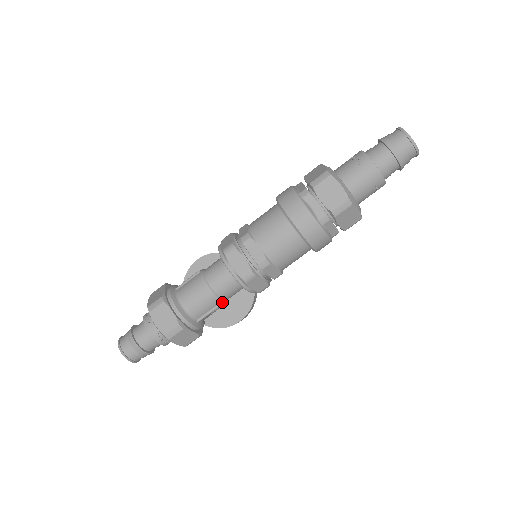
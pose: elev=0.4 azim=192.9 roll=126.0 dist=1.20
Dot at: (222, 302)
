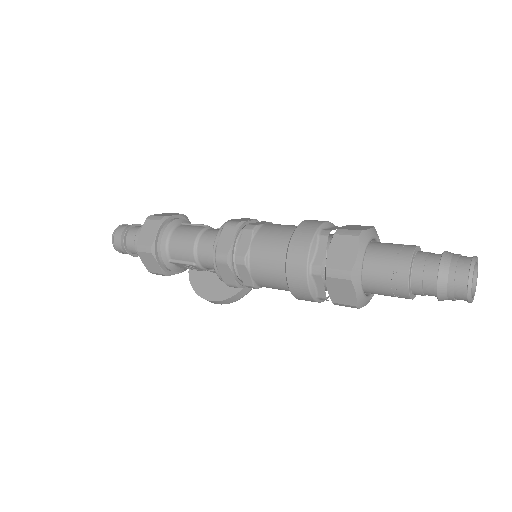
Dot at: (196, 264)
